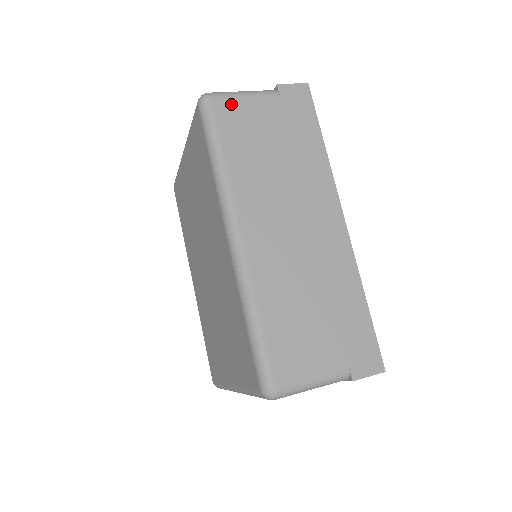
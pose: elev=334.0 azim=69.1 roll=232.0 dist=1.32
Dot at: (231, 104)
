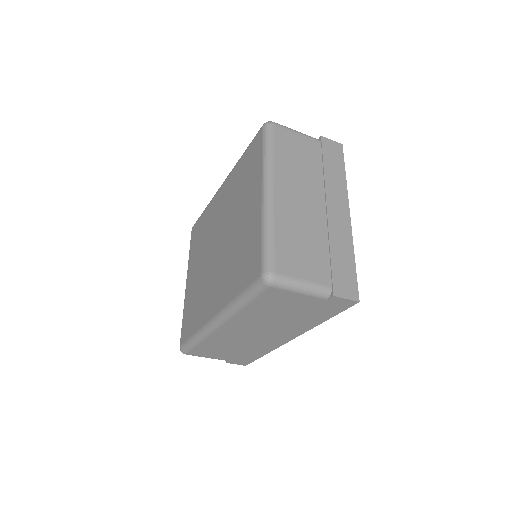
Dot at: occluded
